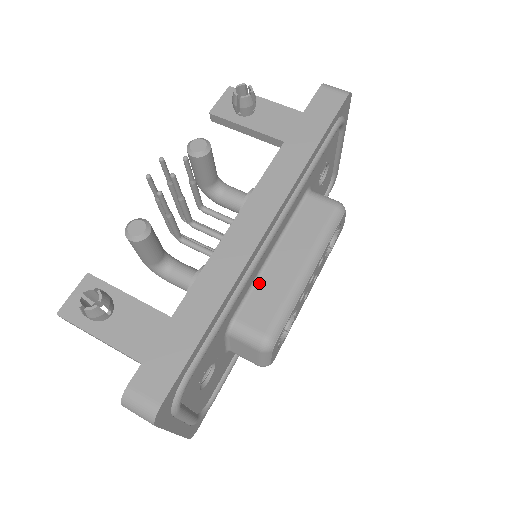
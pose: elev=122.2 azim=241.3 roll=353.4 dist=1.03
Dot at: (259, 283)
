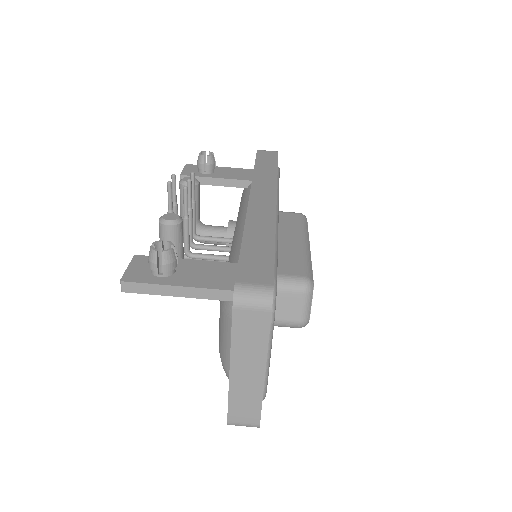
Dot at: occluded
